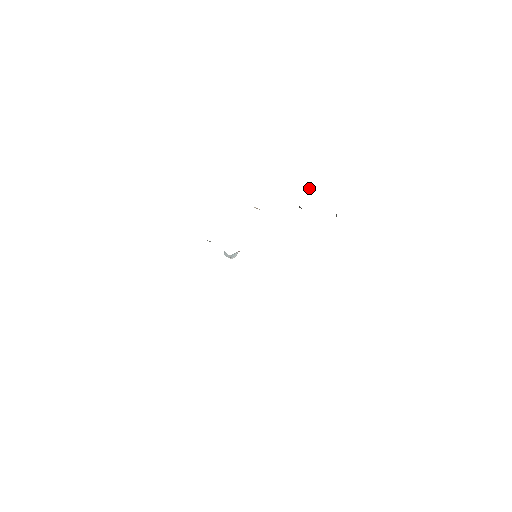
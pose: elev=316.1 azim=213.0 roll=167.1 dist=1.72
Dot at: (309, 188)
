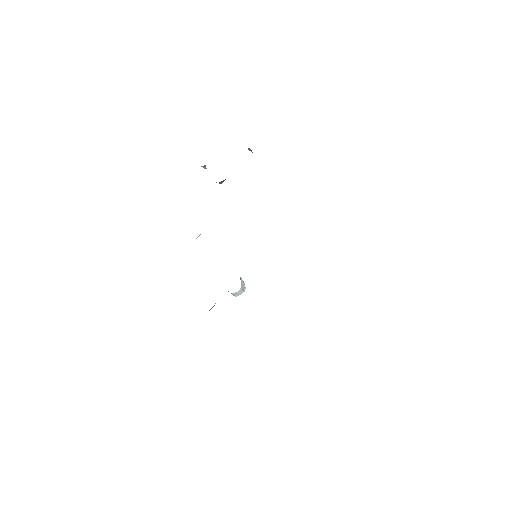
Dot at: (203, 167)
